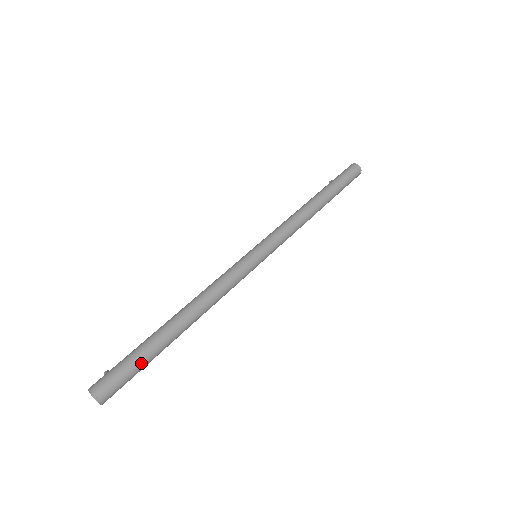
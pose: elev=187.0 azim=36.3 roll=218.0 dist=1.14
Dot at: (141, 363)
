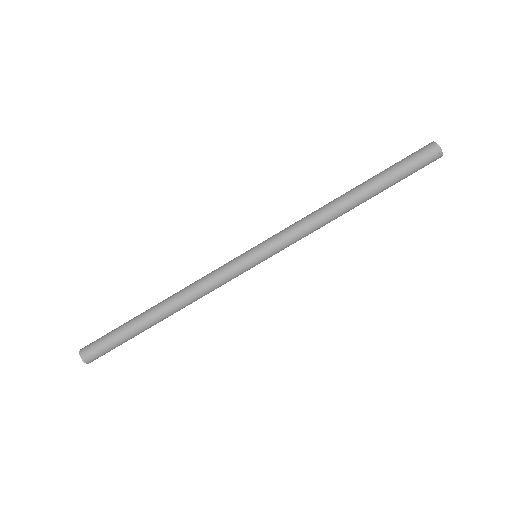
Dot at: (117, 338)
